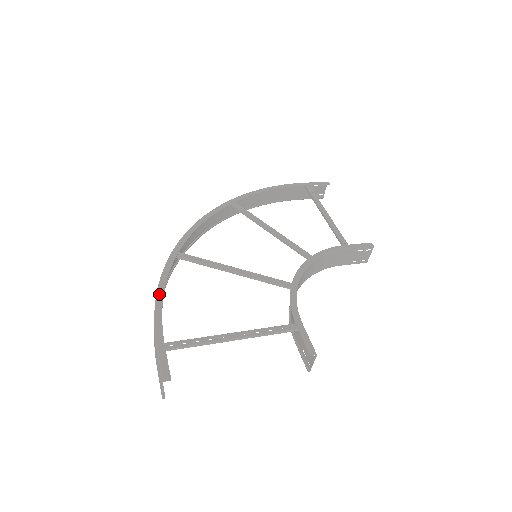
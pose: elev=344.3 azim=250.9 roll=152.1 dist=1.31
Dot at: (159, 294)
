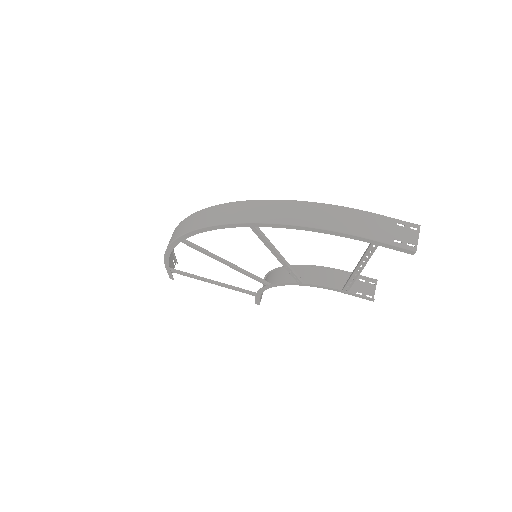
Dot at: (166, 255)
